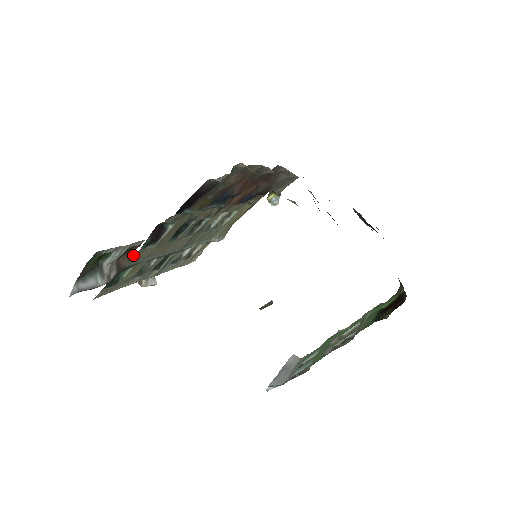
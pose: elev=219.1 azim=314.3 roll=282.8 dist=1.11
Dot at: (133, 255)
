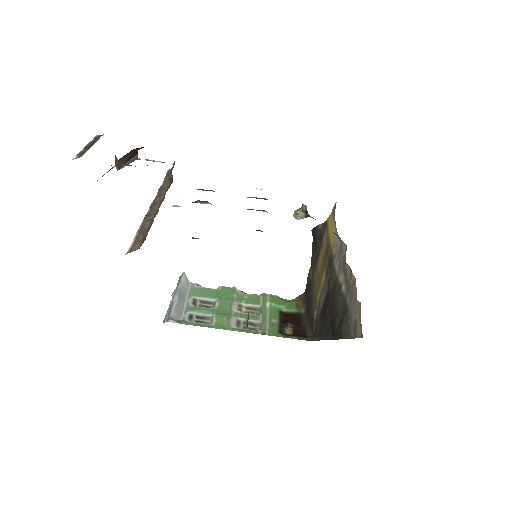
Dot at: (140, 148)
